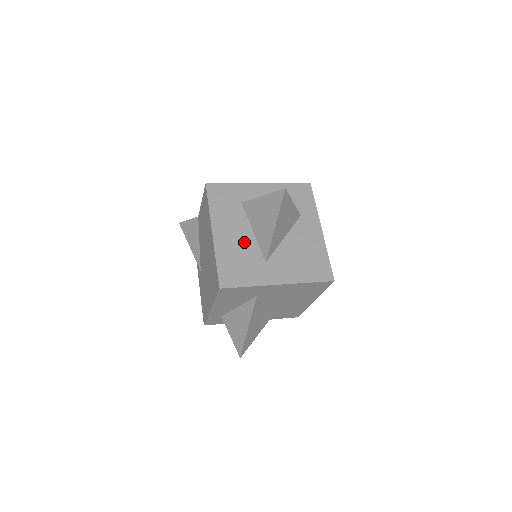
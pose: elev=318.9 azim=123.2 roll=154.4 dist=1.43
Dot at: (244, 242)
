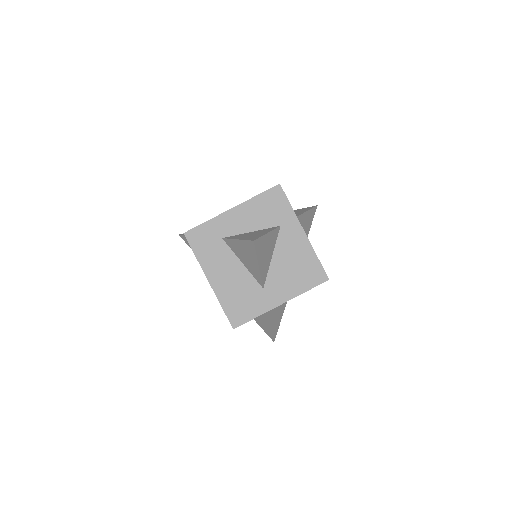
Dot at: (238, 278)
